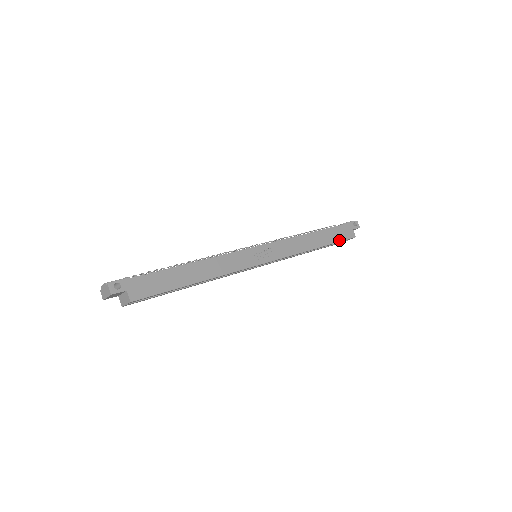
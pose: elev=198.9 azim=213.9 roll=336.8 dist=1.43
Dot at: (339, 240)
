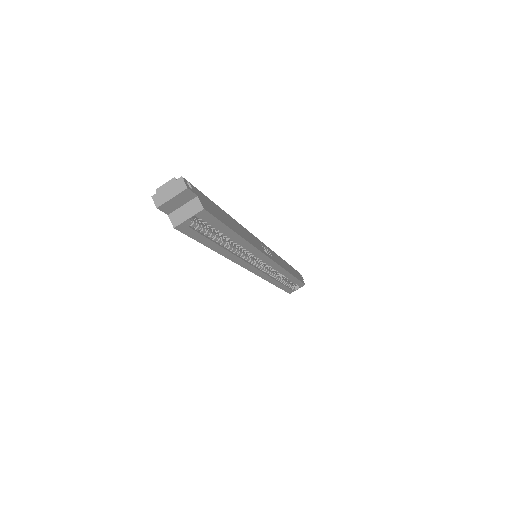
Dot at: (299, 279)
